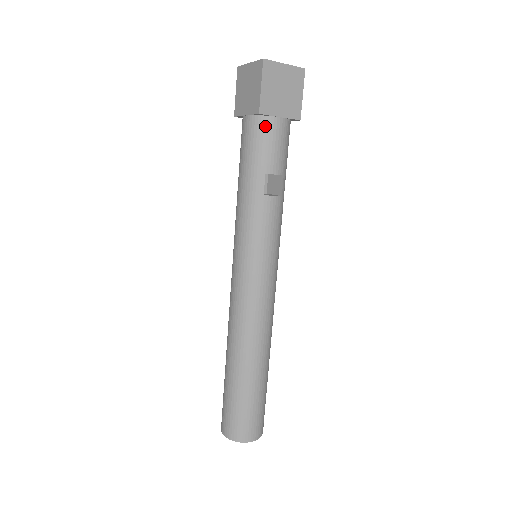
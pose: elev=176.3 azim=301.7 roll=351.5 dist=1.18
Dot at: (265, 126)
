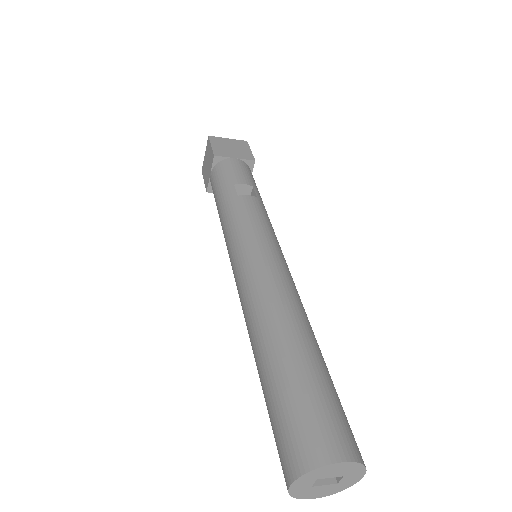
Dot at: (224, 164)
